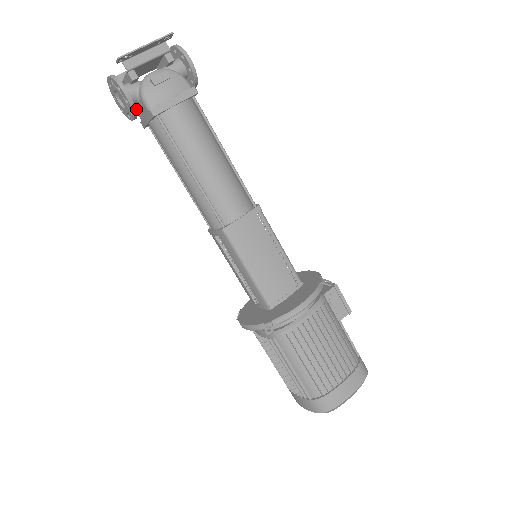
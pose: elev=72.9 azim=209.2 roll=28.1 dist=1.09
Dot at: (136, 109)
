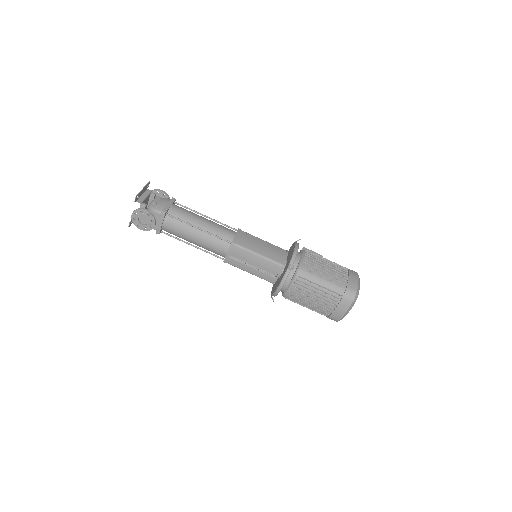
Dot at: occluded
